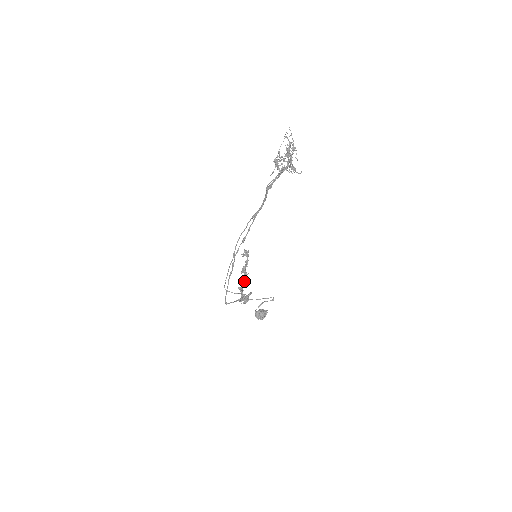
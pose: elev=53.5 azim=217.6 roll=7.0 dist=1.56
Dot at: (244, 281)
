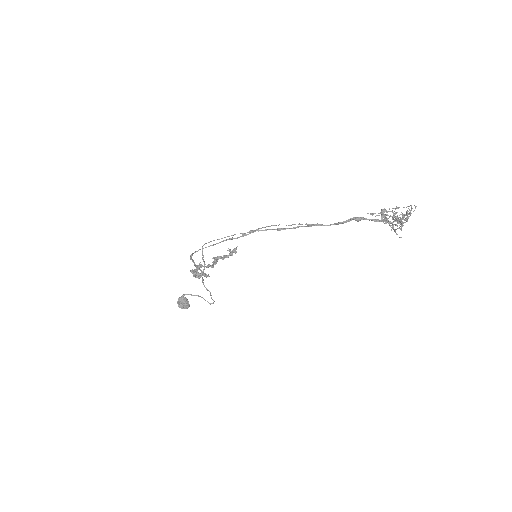
Dot at: (209, 264)
